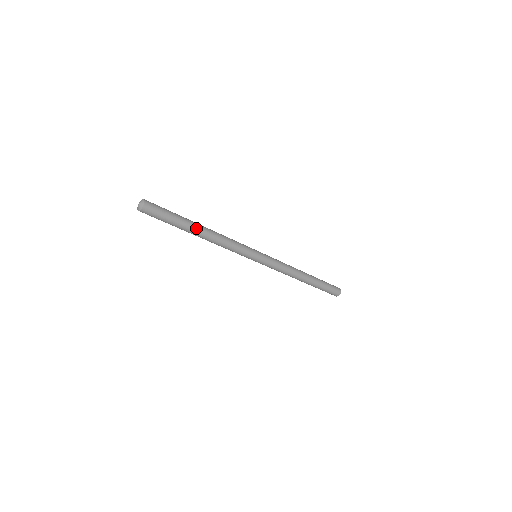
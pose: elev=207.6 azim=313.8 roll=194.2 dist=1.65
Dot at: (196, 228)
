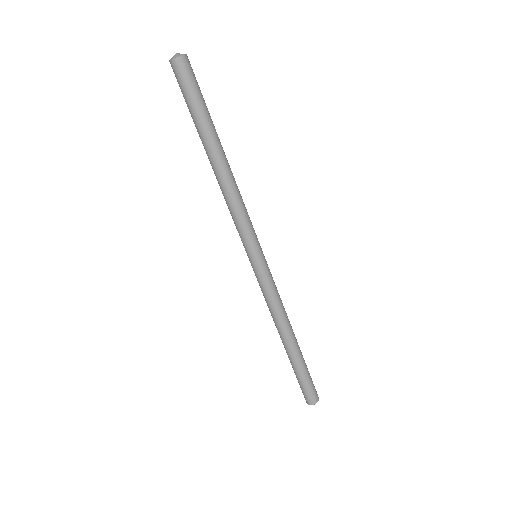
Dot at: (216, 147)
